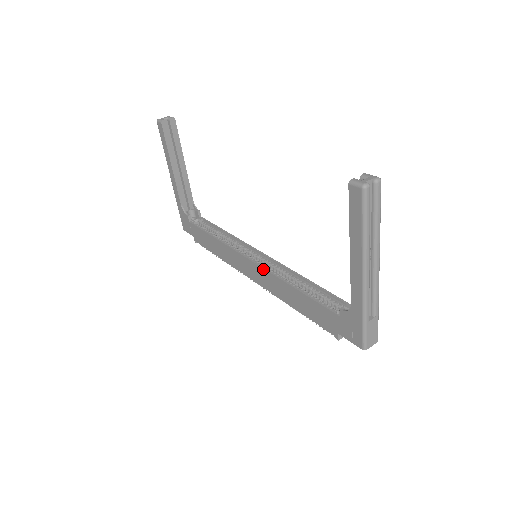
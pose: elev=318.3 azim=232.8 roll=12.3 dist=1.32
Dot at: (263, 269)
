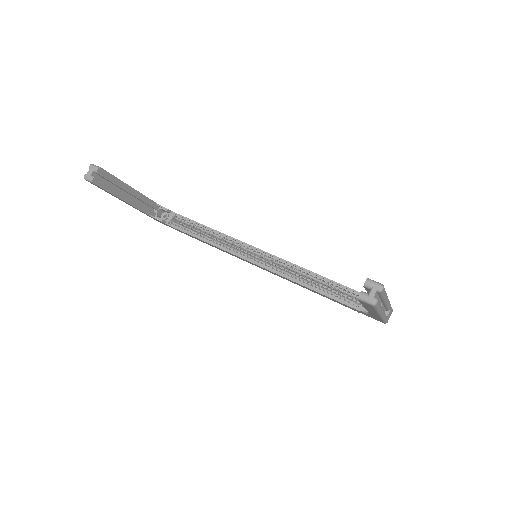
Dot at: occluded
